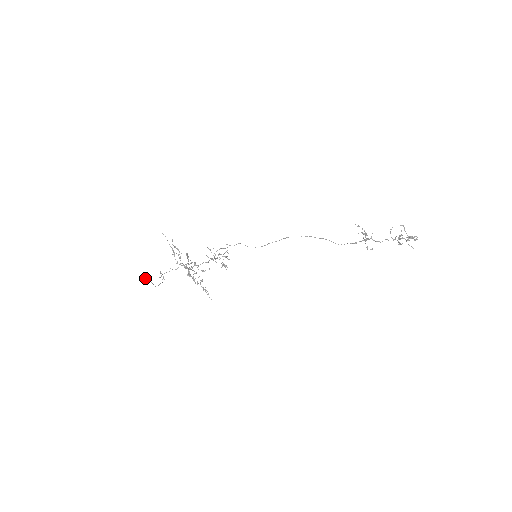
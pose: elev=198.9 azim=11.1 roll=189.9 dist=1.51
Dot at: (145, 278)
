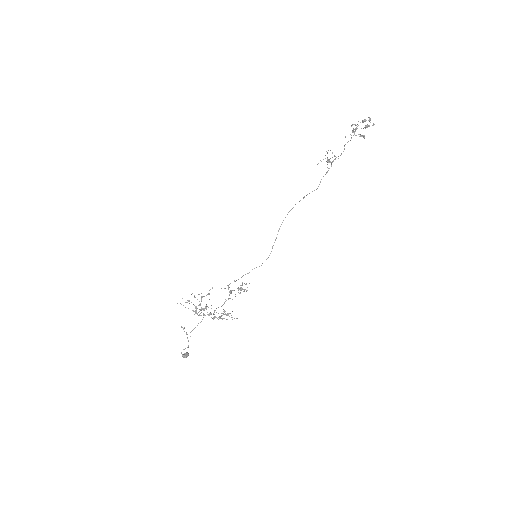
Dot at: (186, 353)
